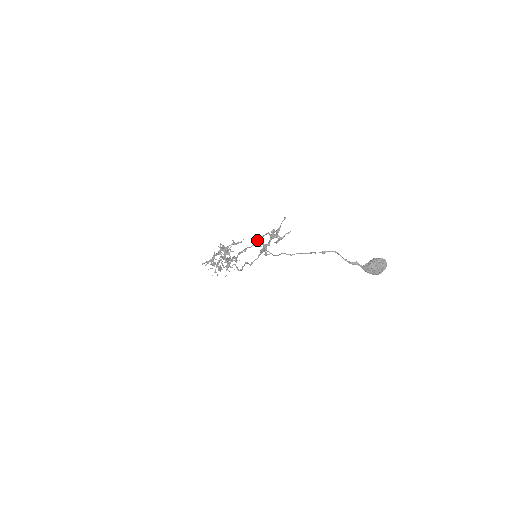
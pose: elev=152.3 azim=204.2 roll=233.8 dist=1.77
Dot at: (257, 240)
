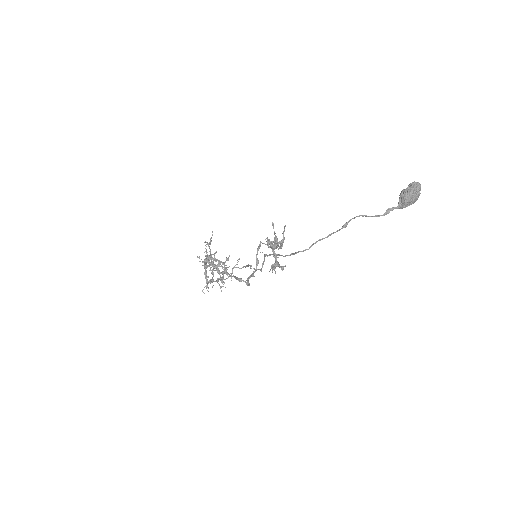
Dot at: (256, 257)
